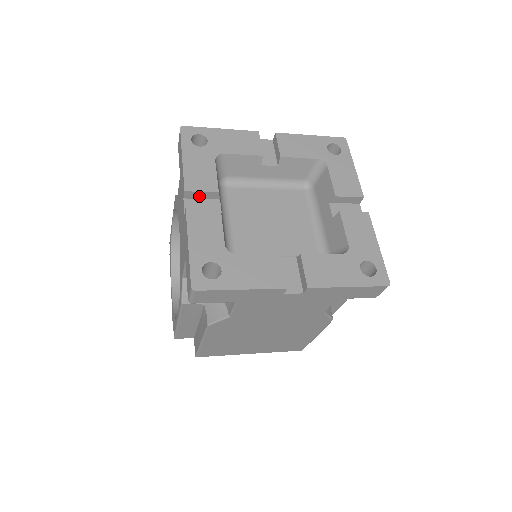
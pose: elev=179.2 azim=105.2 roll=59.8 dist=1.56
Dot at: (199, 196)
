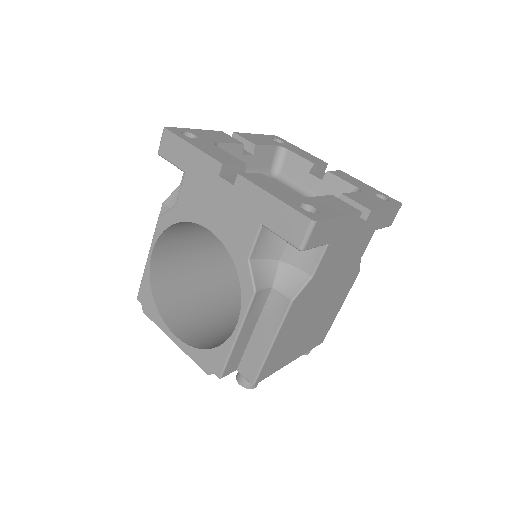
Dot at: (231, 171)
